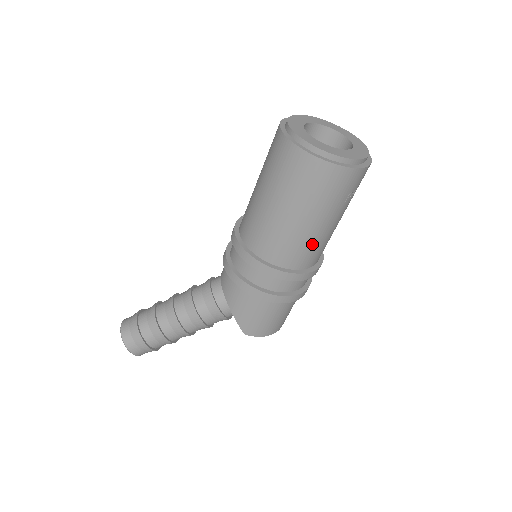
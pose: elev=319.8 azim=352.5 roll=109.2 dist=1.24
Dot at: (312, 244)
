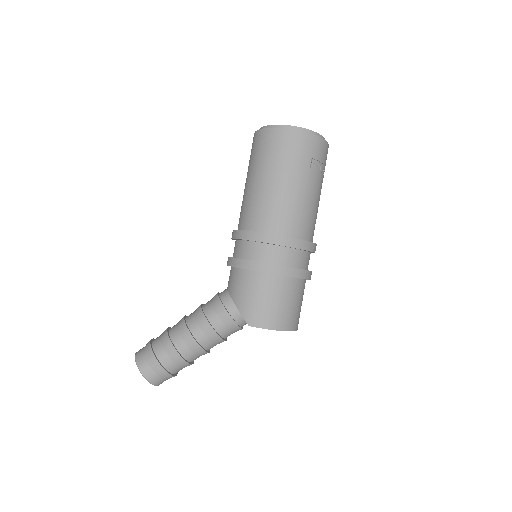
Dot at: (291, 207)
